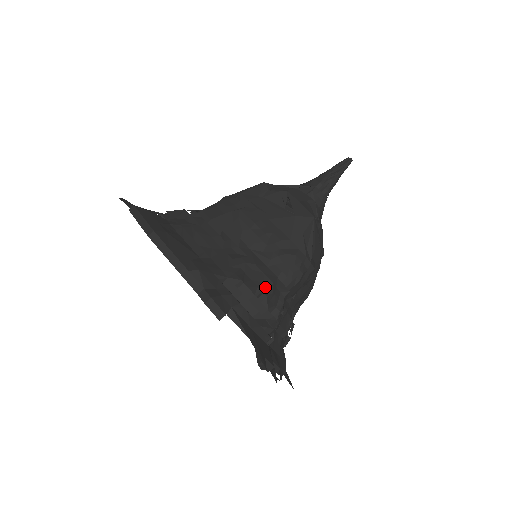
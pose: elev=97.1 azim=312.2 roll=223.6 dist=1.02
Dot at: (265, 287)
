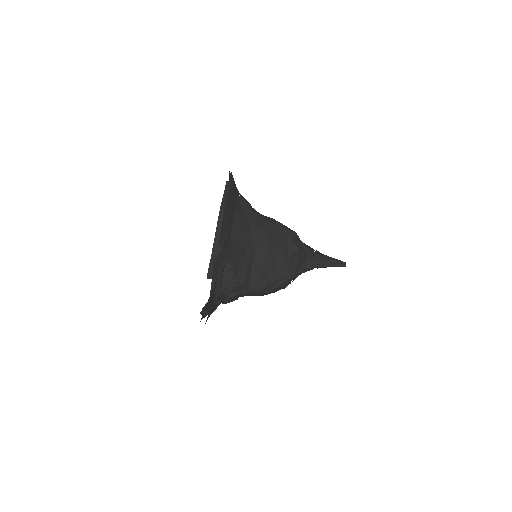
Dot at: (239, 282)
